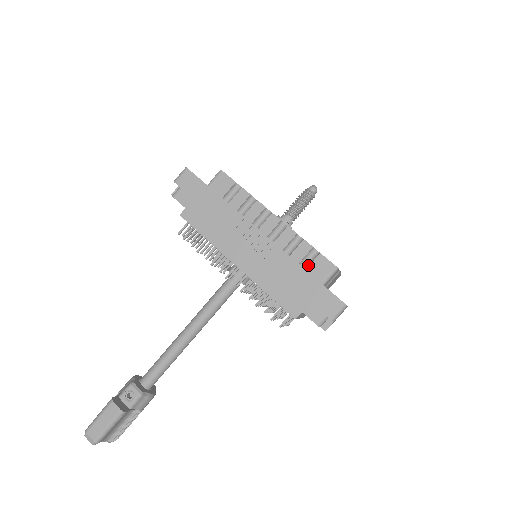
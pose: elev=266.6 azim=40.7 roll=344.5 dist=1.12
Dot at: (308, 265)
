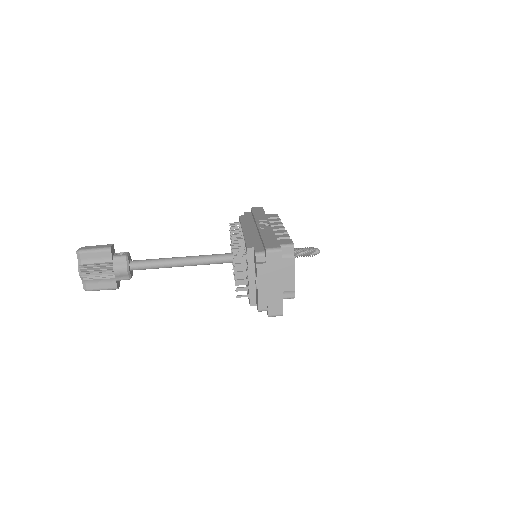
Dot at: occluded
